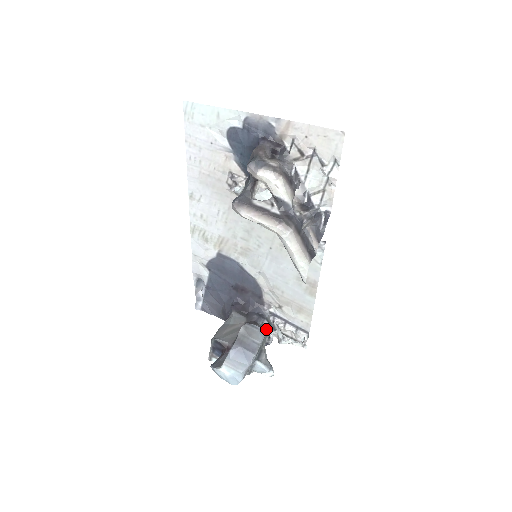
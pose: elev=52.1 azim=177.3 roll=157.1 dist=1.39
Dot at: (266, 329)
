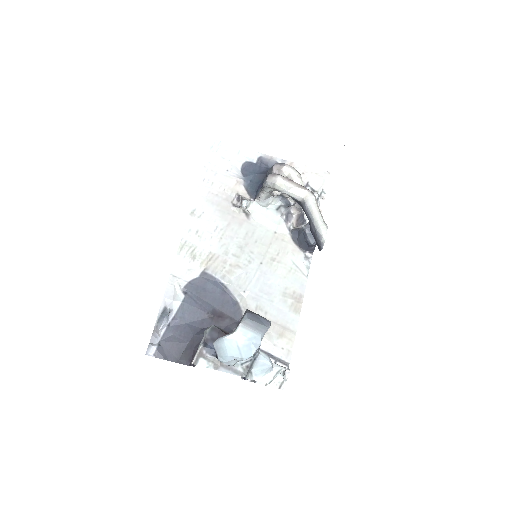
Dot at: occluded
